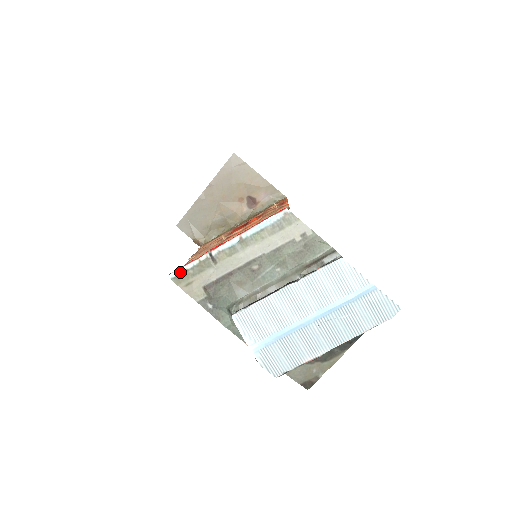
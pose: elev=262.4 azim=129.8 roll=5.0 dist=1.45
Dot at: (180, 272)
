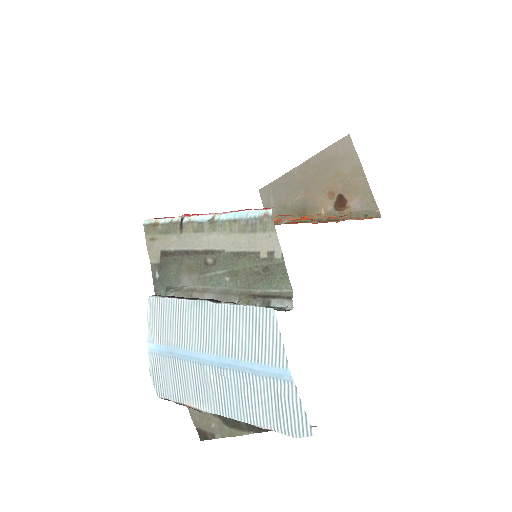
Dot at: (153, 222)
